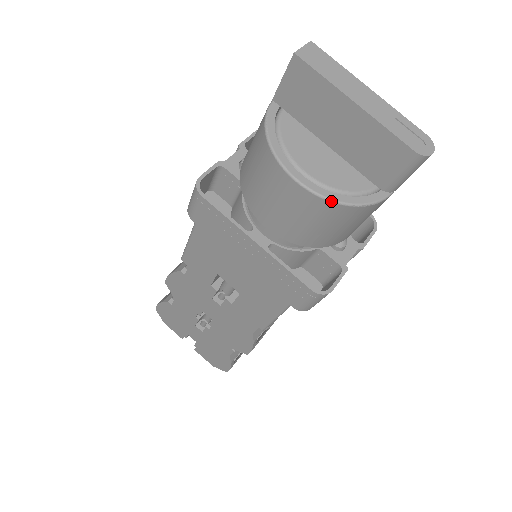
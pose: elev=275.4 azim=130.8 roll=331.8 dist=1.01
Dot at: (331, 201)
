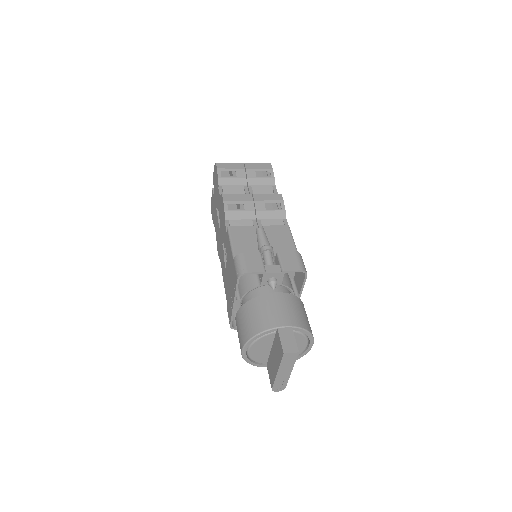
Dot at: occluded
